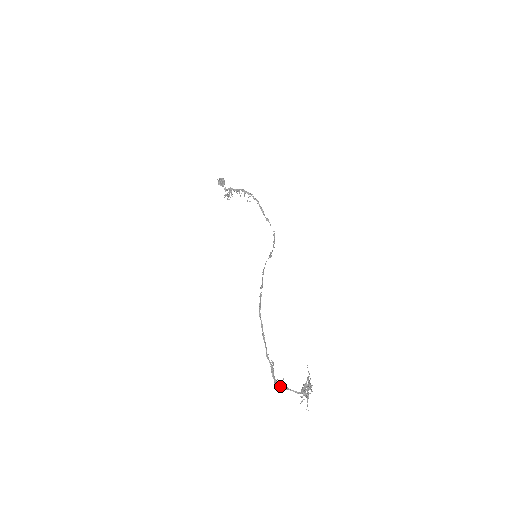
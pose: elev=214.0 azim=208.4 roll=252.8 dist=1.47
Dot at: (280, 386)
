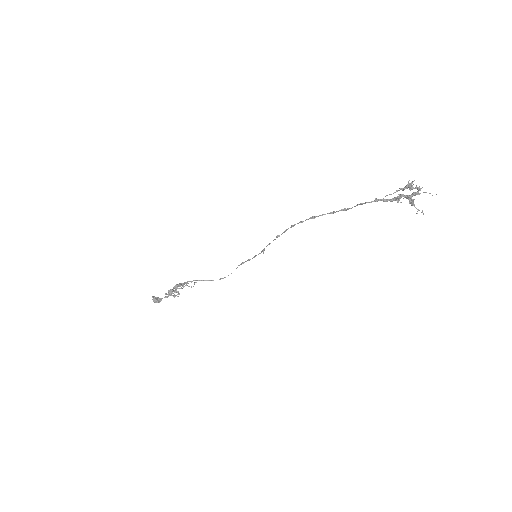
Dot at: (402, 196)
